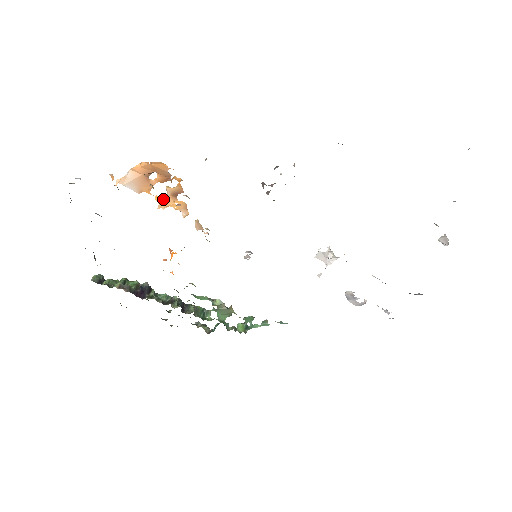
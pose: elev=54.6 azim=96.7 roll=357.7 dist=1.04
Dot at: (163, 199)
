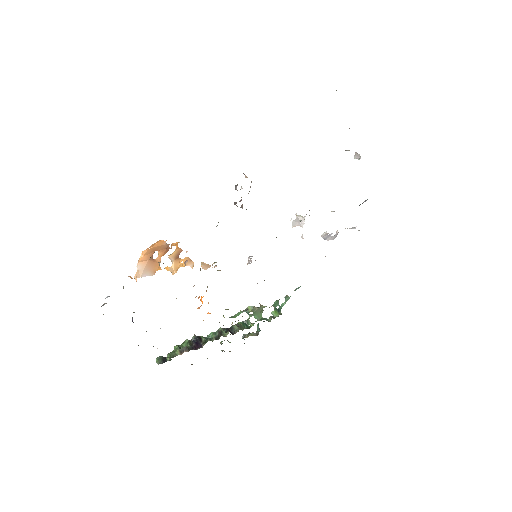
Dot at: (171, 266)
